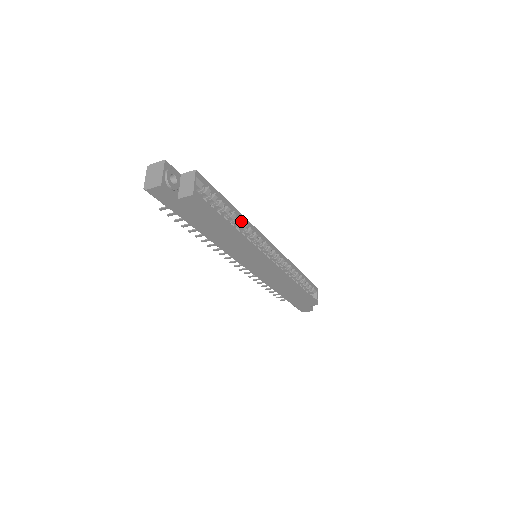
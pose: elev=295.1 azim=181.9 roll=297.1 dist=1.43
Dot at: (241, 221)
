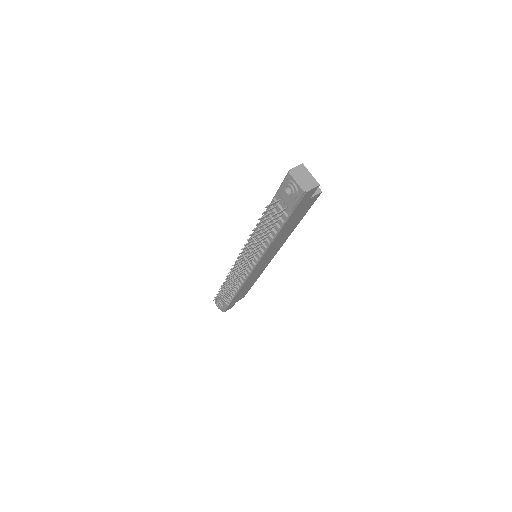
Dot at: occluded
